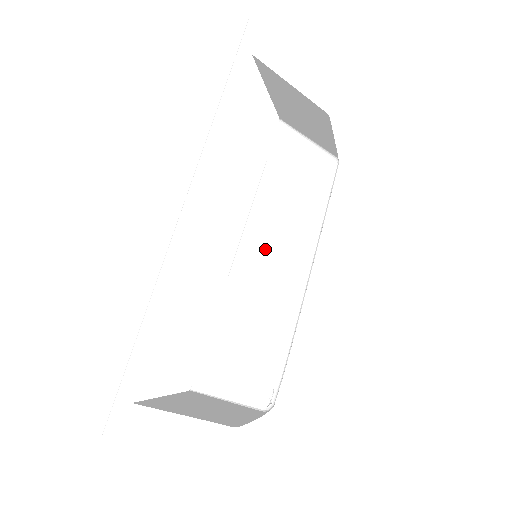
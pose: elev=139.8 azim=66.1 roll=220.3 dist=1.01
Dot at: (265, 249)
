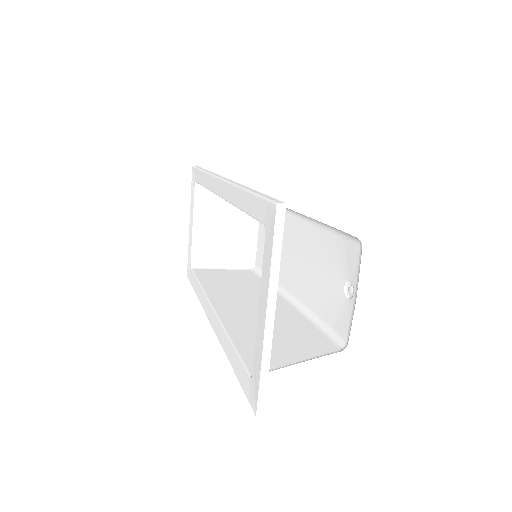
Dot at: (238, 300)
